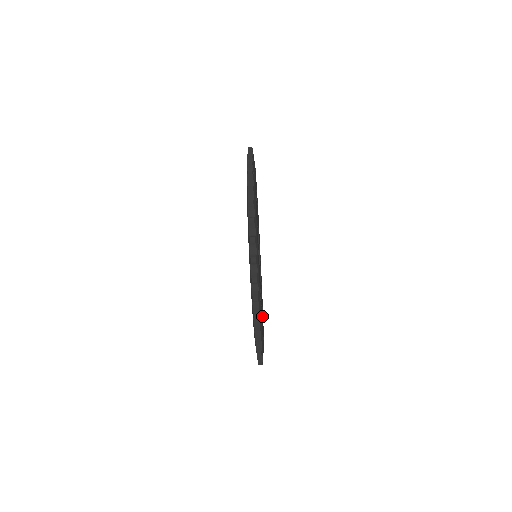
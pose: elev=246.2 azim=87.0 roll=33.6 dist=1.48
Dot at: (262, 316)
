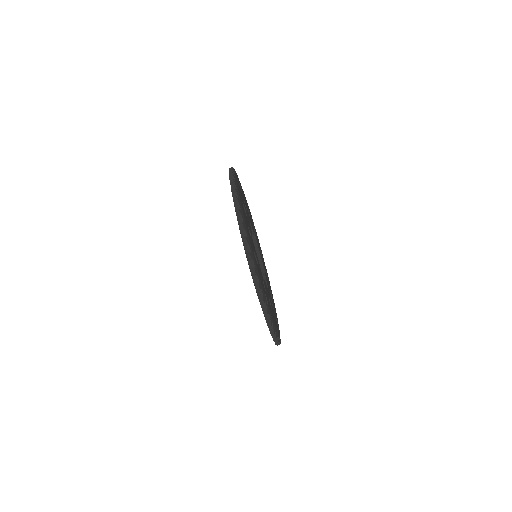
Dot at: (272, 304)
